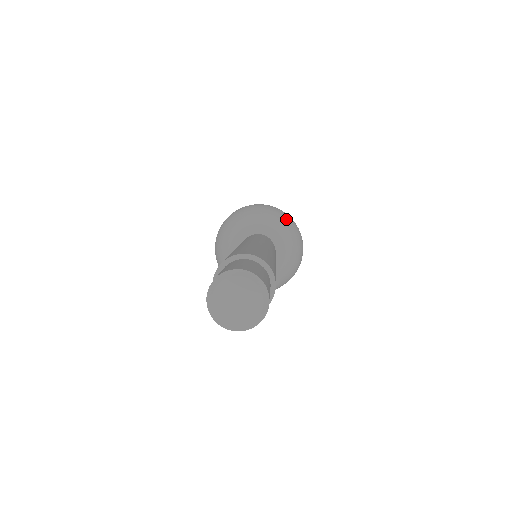
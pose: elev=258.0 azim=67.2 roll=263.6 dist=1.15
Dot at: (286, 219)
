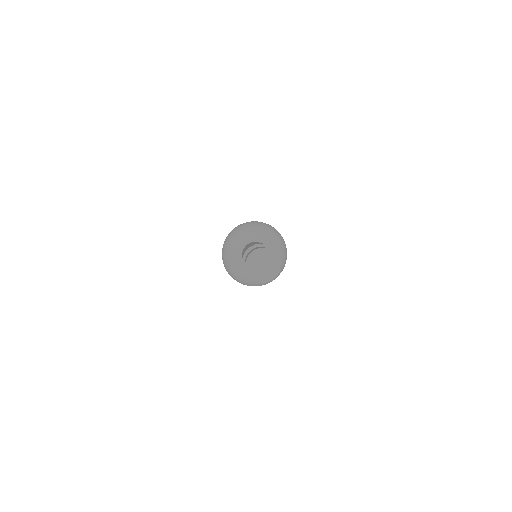
Dot at: (284, 245)
